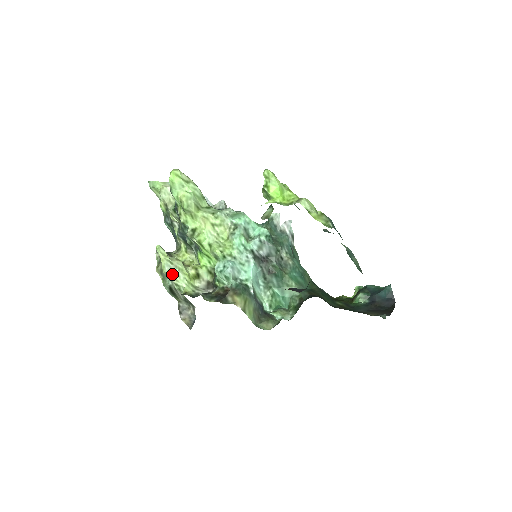
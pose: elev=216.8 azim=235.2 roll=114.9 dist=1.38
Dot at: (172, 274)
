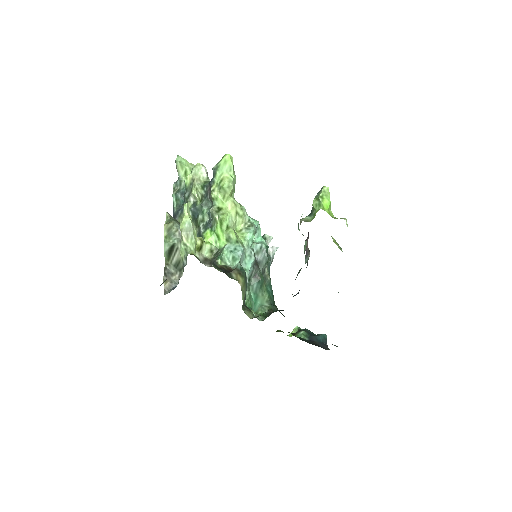
Dot at: (187, 233)
